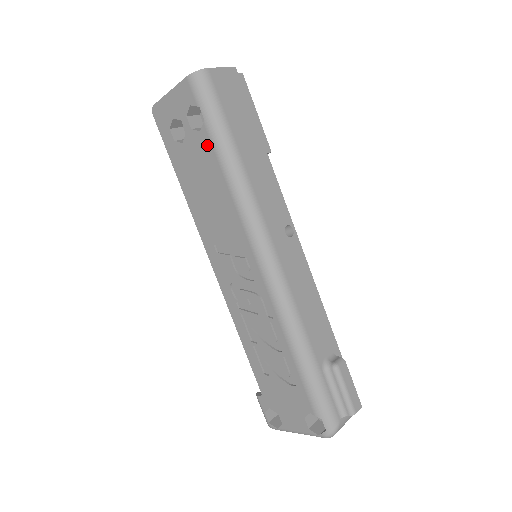
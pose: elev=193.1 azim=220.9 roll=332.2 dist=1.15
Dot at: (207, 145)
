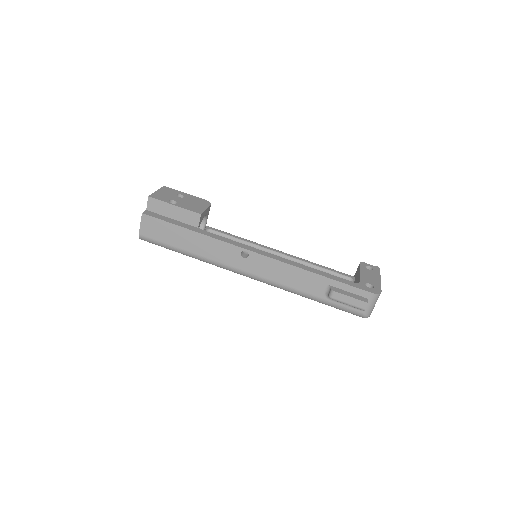
Dot at: occluded
